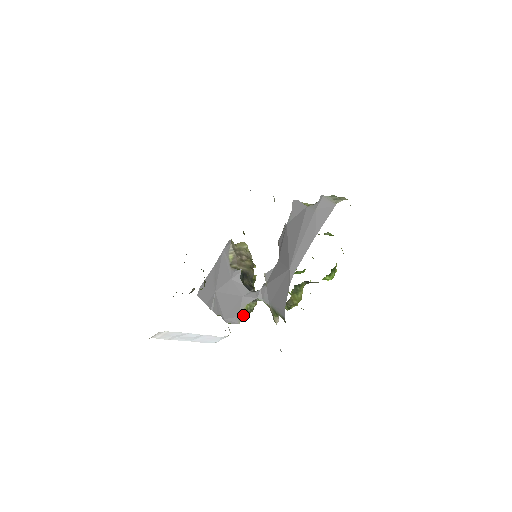
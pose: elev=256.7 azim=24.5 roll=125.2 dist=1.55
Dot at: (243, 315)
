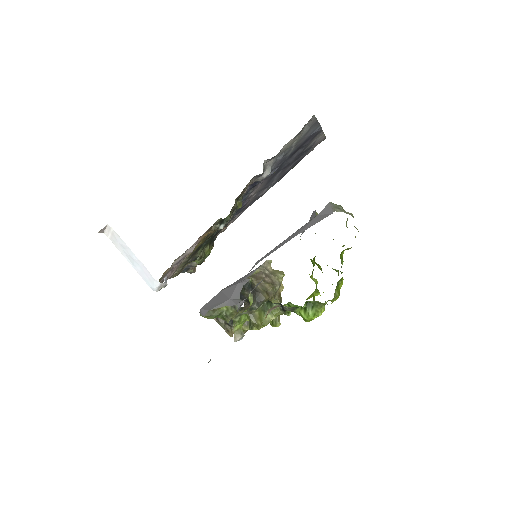
Dot at: (214, 312)
